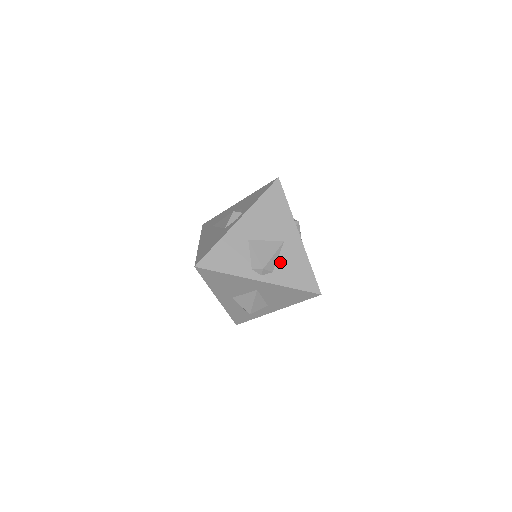
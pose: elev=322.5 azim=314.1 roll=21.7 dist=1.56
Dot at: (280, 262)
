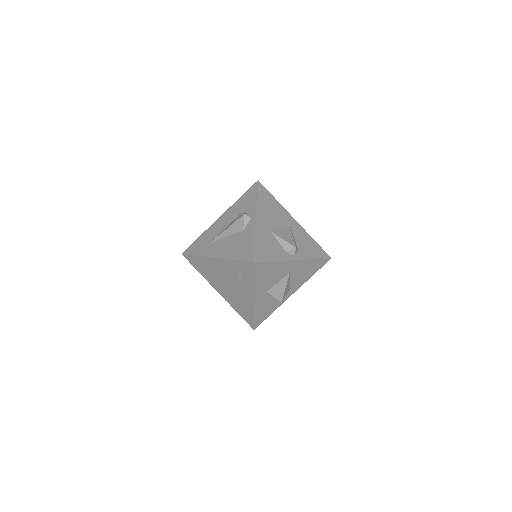
Dot at: (297, 242)
